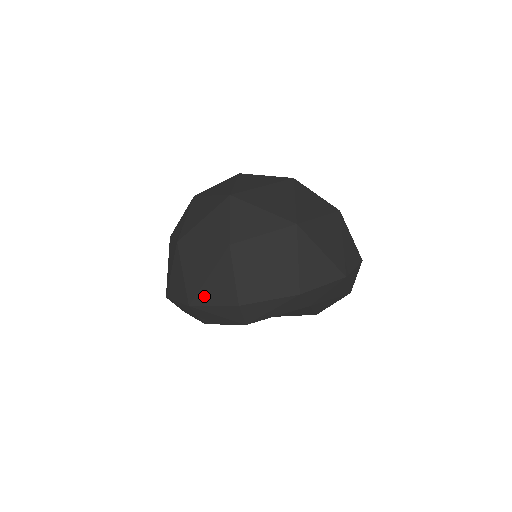
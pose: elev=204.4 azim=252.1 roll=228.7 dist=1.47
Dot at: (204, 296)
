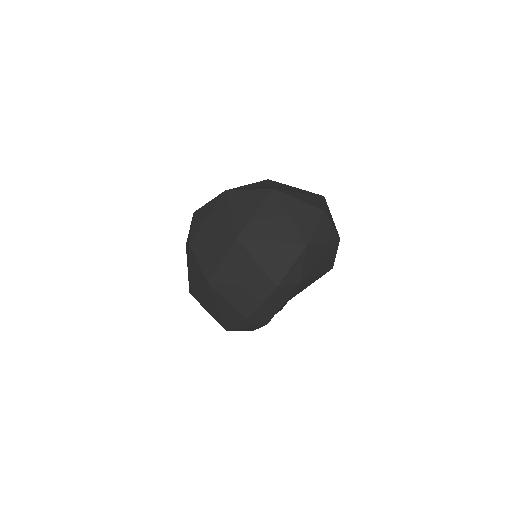
Dot at: (227, 322)
